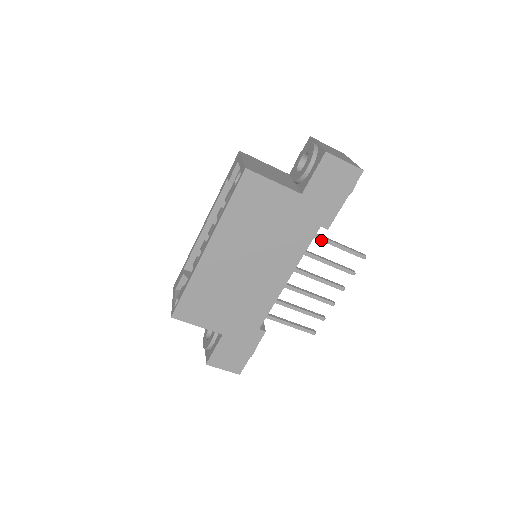
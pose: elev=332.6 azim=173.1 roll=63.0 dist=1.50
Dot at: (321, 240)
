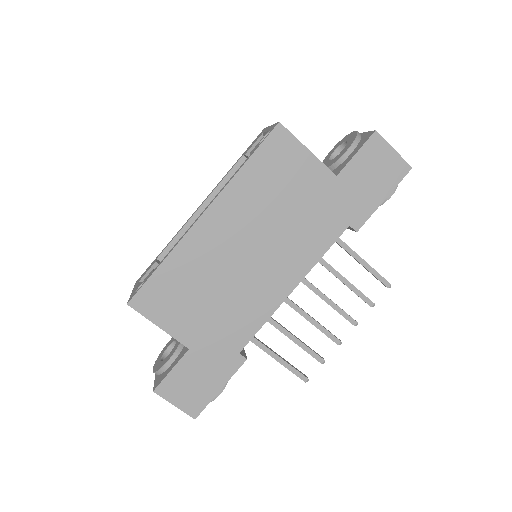
Dot at: (344, 248)
